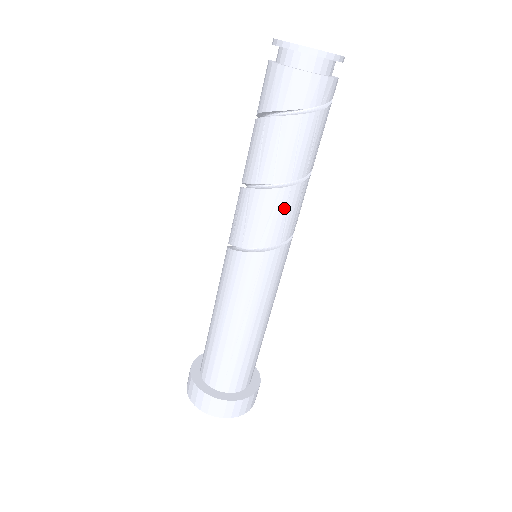
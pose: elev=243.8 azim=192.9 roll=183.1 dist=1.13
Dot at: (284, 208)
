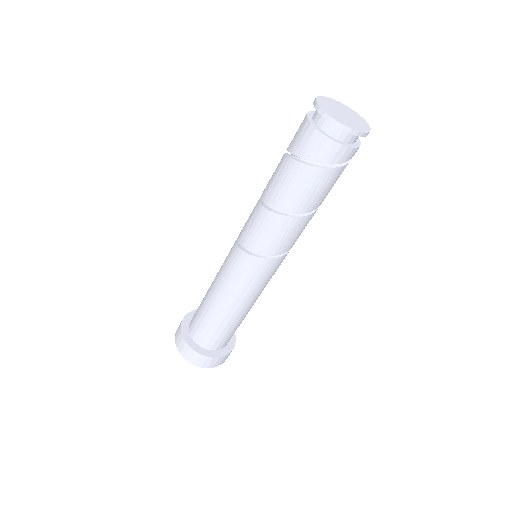
Dot at: (279, 230)
